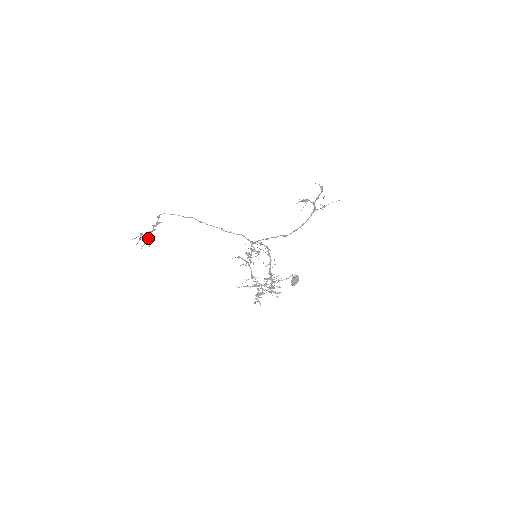
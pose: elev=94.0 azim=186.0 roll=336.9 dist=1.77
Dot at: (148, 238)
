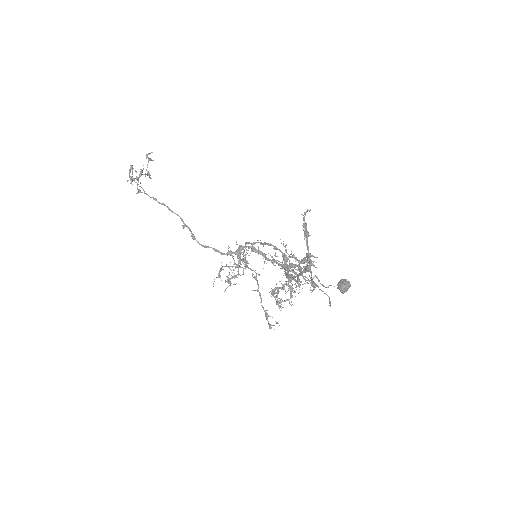
Dot at: (145, 176)
